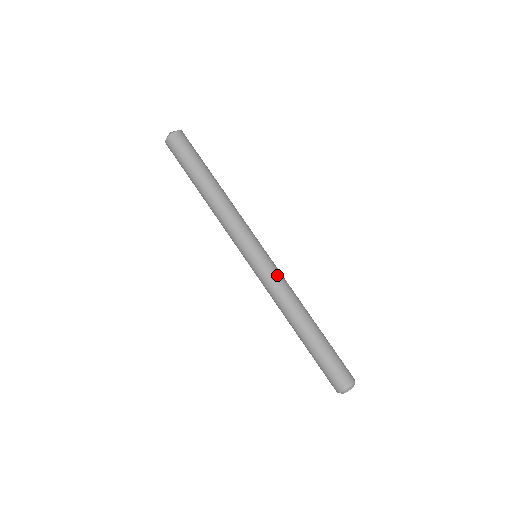
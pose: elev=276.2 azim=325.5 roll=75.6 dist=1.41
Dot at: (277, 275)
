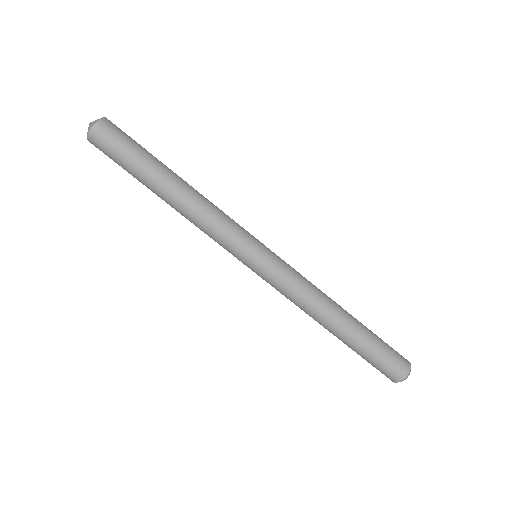
Dot at: (286, 279)
